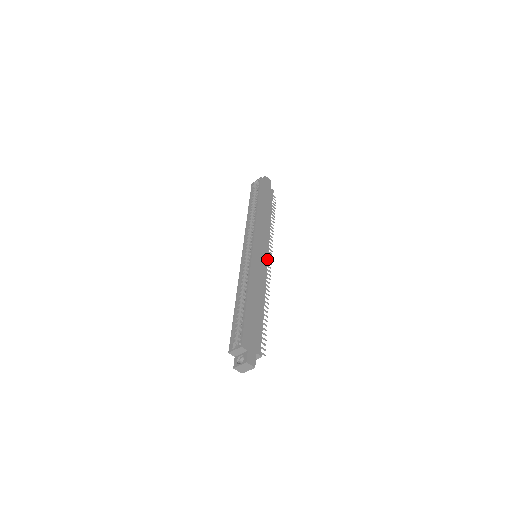
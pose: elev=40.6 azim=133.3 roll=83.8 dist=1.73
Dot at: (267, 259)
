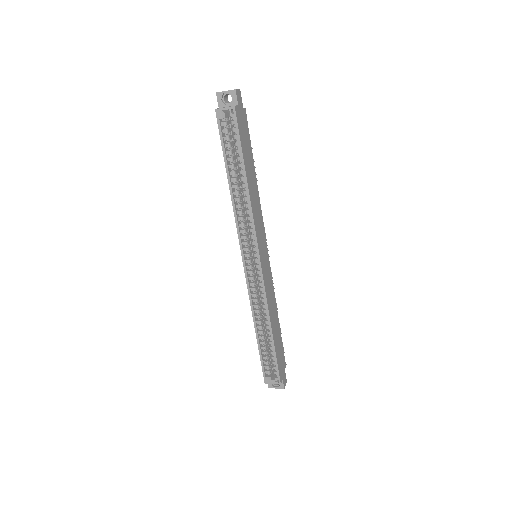
Dot at: (268, 254)
